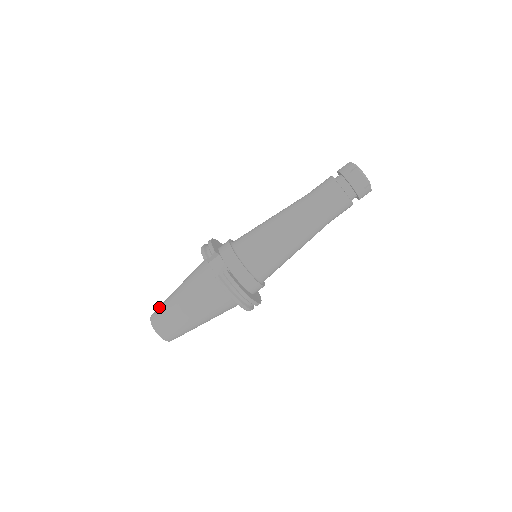
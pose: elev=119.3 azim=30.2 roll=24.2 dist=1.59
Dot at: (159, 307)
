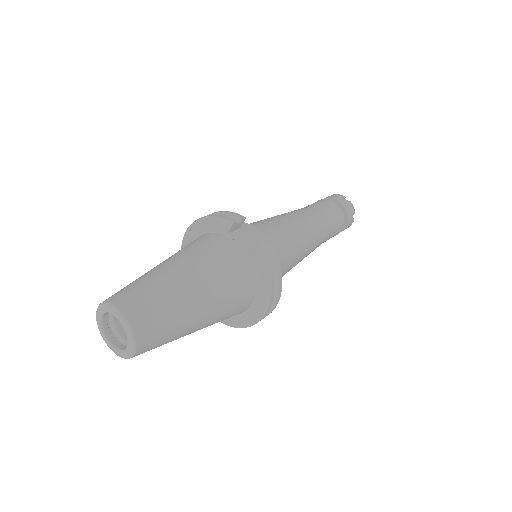
Dot at: (127, 287)
